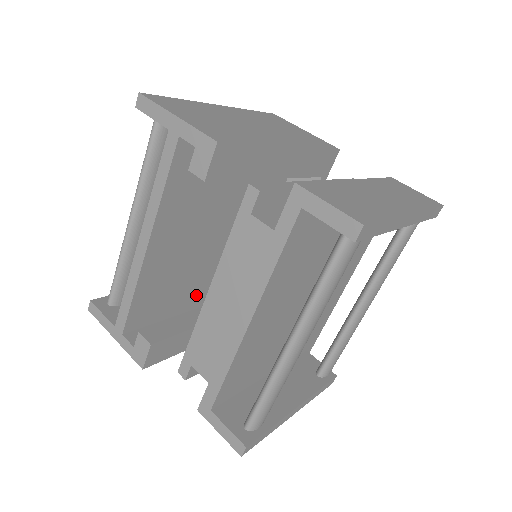
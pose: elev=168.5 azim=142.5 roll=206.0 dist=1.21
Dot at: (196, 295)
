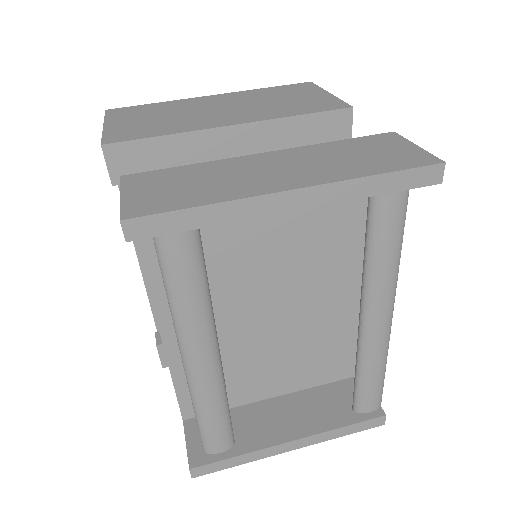
Dot at: occluded
